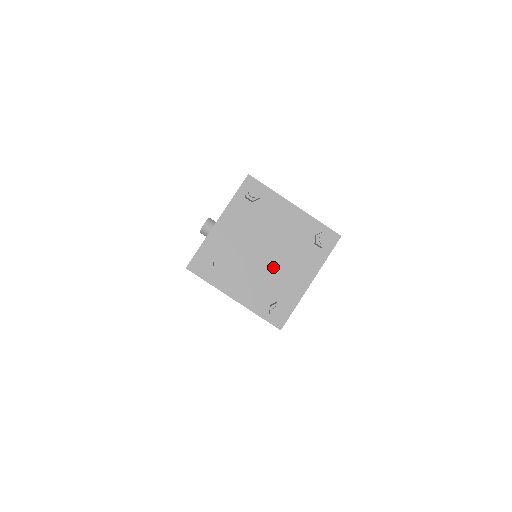
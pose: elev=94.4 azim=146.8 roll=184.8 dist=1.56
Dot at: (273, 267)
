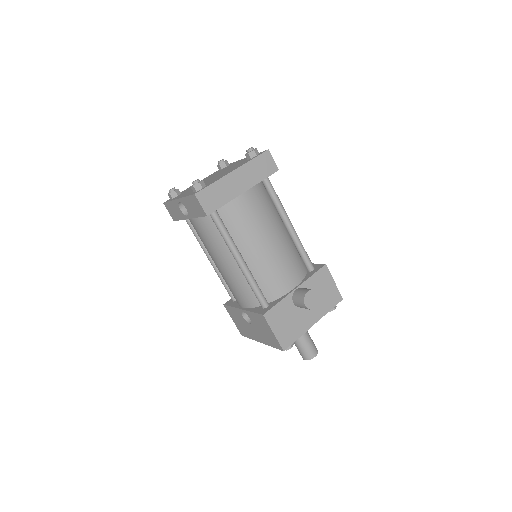
Dot at: occluded
